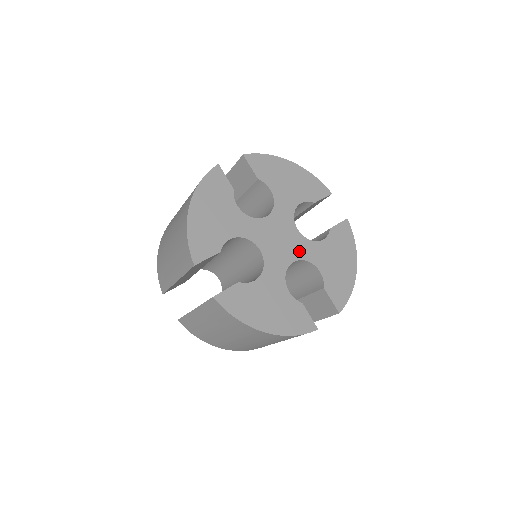
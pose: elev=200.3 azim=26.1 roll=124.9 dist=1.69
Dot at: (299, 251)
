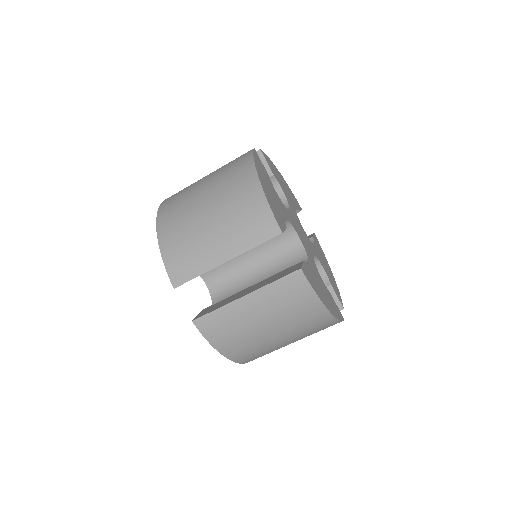
Dot at: (306, 248)
